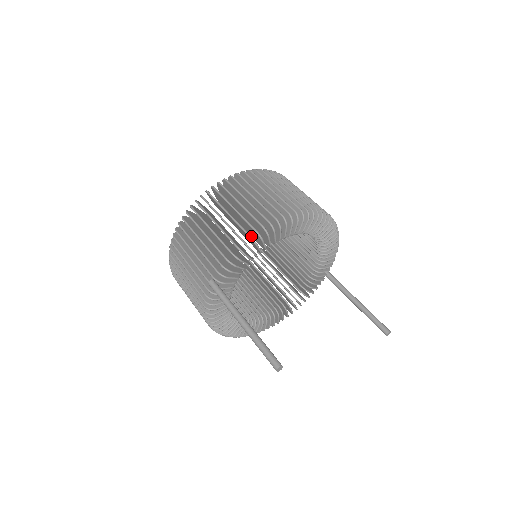
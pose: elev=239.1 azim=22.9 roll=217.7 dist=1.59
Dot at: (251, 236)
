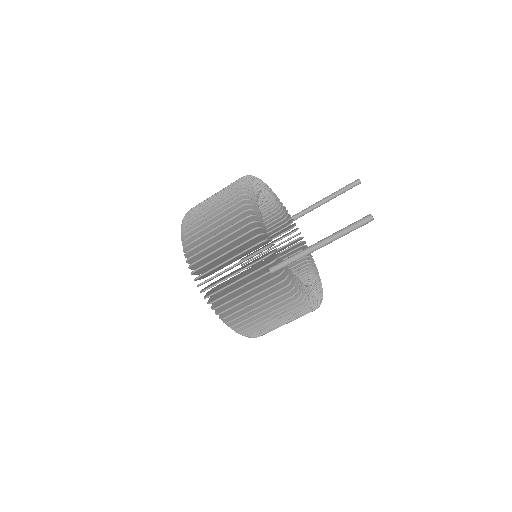
Dot at: occluded
